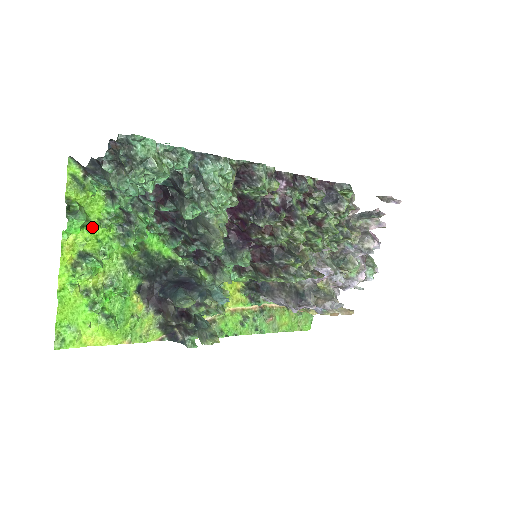
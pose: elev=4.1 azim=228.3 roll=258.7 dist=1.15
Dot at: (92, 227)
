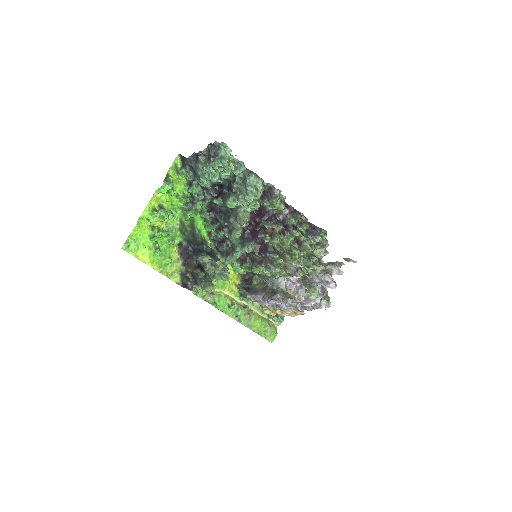
Dot at: (172, 196)
